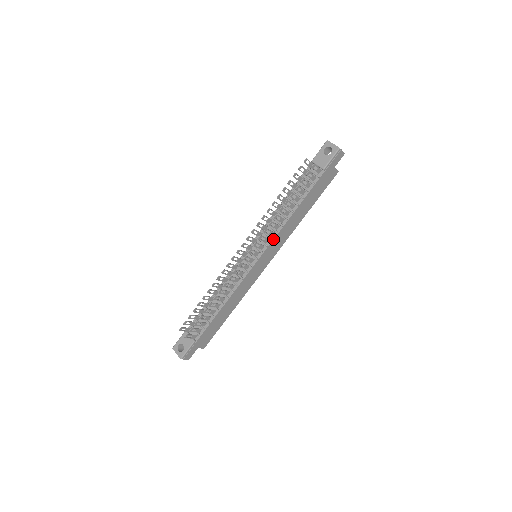
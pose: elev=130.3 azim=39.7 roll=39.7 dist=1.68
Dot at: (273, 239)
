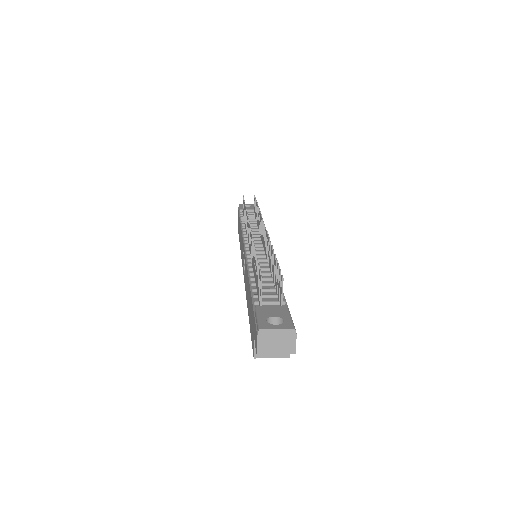
Dot at: occluded
